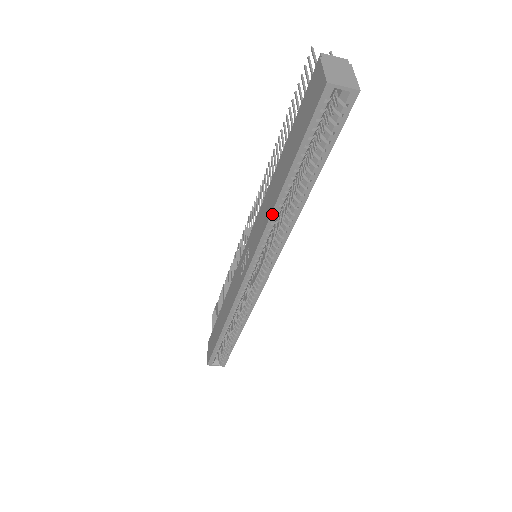
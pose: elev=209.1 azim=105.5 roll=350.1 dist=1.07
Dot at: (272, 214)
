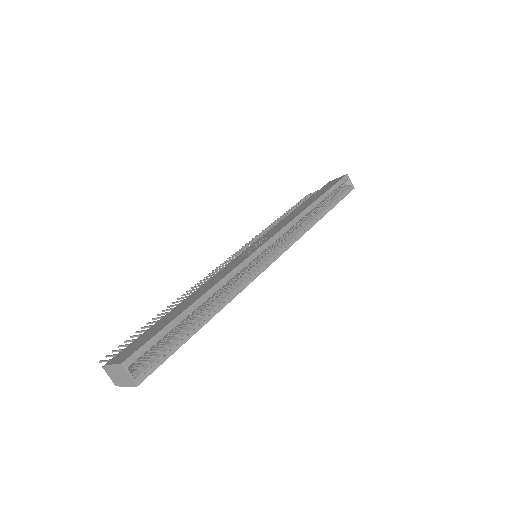
Dot at: (305, 210)
